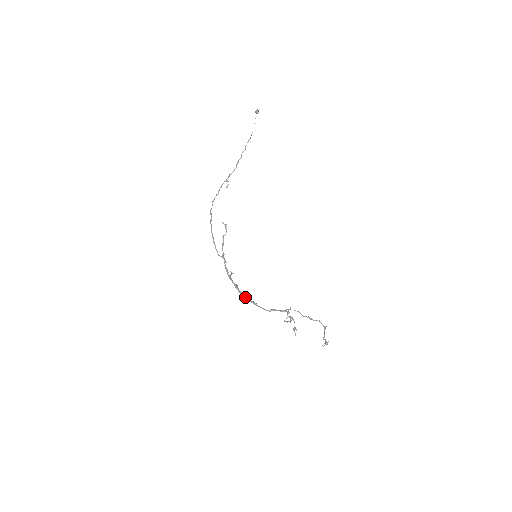
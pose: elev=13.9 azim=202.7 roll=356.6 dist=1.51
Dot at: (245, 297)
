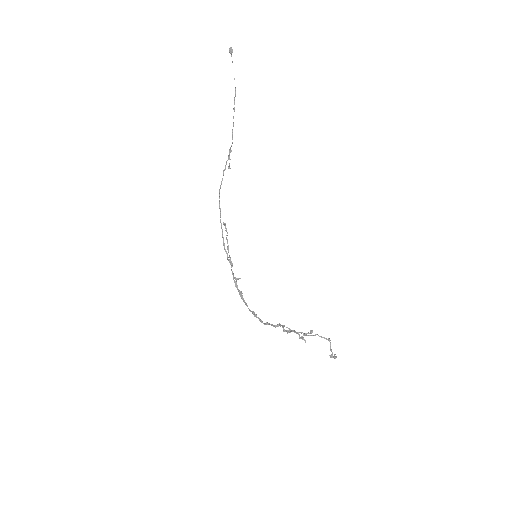
Dot at: occluded
